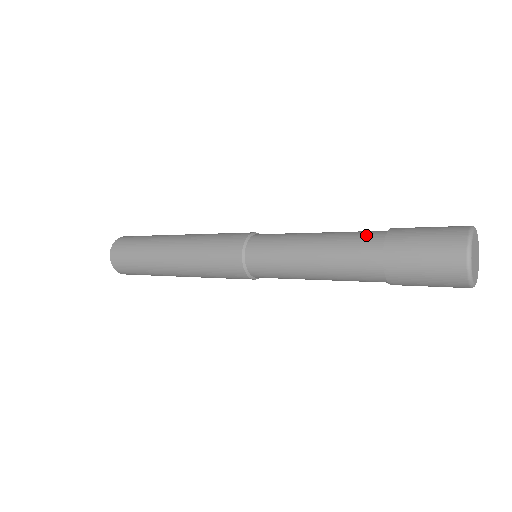
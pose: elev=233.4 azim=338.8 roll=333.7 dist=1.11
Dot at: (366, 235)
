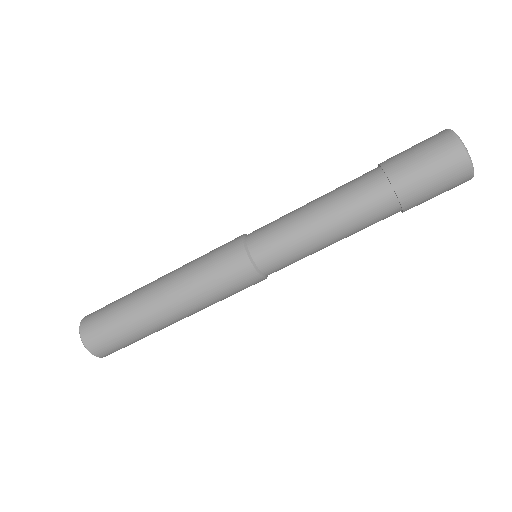
Dot at: occluded
